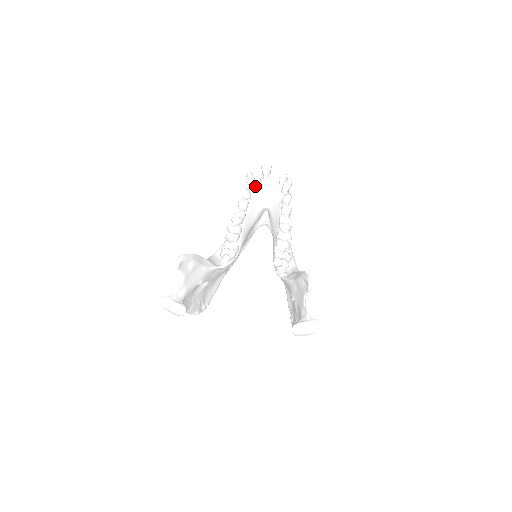
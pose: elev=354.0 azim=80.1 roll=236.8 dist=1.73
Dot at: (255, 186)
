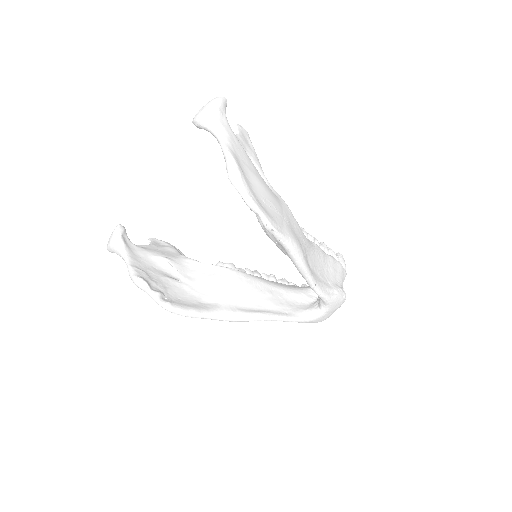
Dot at: occluded
